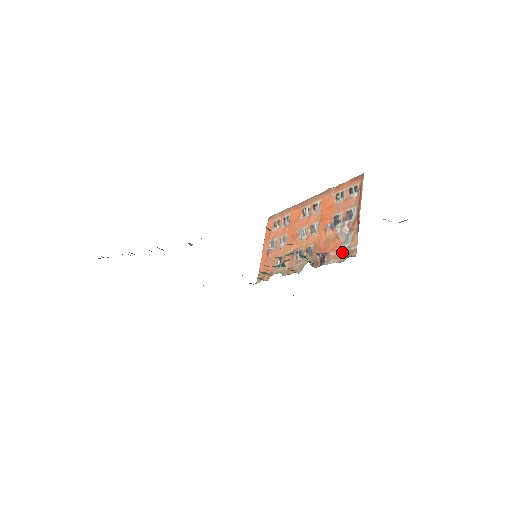
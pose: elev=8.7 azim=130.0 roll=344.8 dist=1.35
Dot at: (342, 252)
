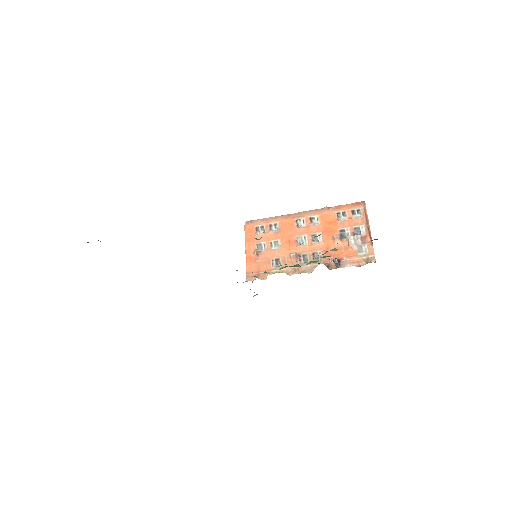
Dot at: (359, 258)
